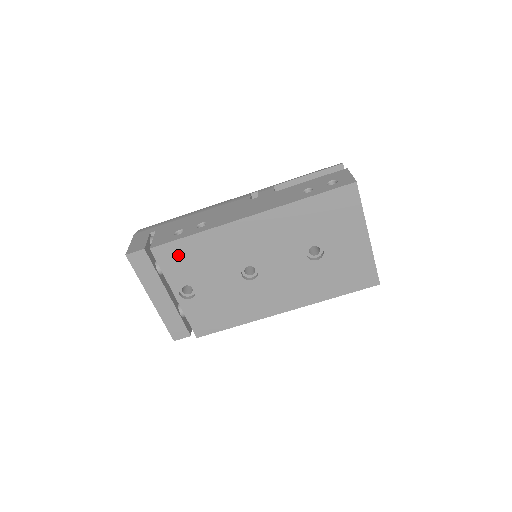
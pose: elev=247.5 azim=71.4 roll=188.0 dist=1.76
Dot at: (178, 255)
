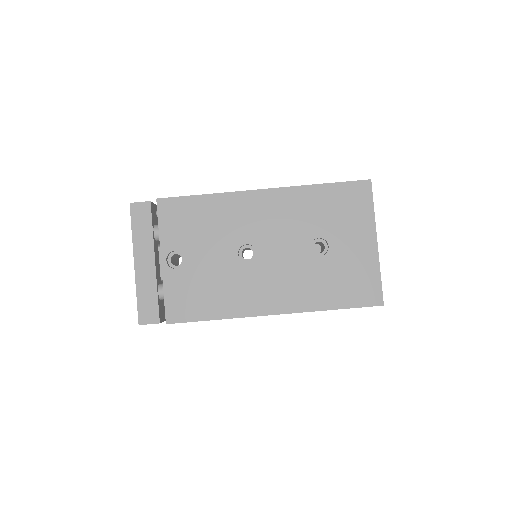
Dot at: (181, 213)
